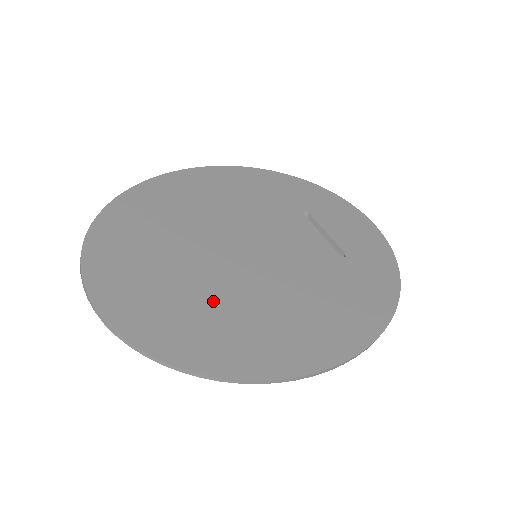
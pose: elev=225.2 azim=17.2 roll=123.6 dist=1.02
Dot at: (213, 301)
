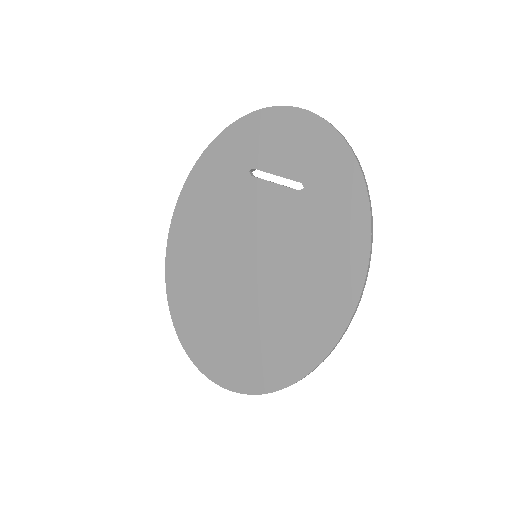
Dot at: (261, 329)
